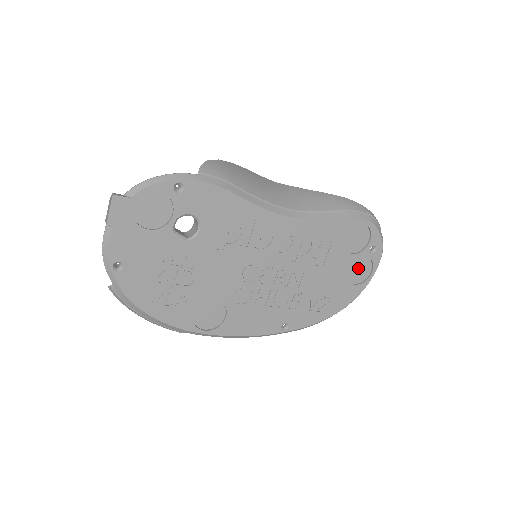
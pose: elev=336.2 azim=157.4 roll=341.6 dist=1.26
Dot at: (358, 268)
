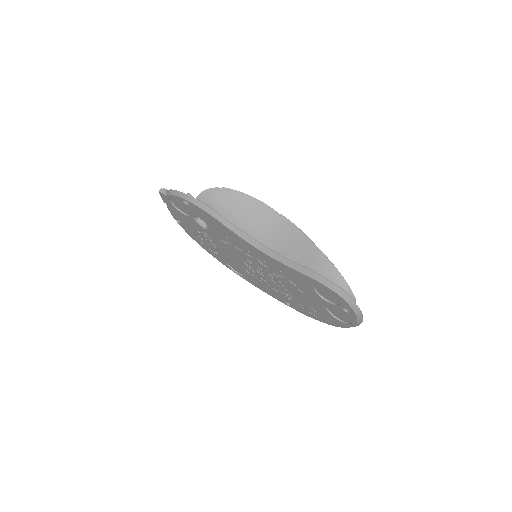
Dot at: (339, 312)
